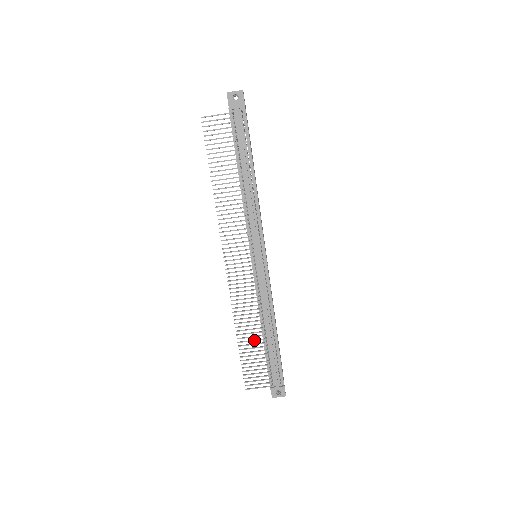
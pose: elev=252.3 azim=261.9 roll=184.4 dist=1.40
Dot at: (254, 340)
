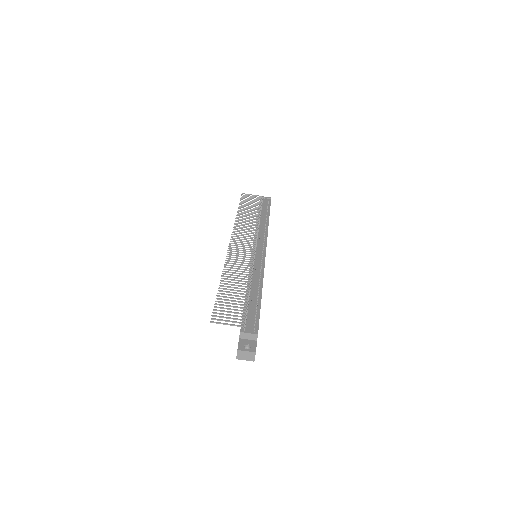
Dot at: (237, 287)
